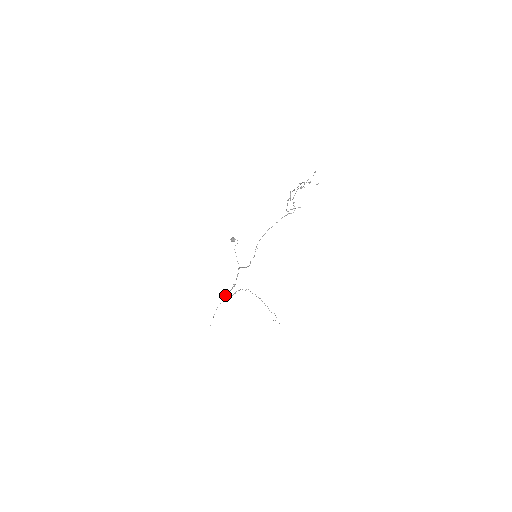
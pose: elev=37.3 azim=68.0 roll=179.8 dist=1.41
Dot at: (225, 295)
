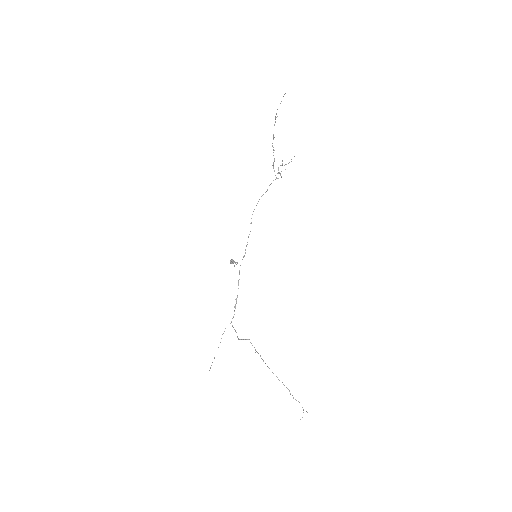
Dot at: occluded
